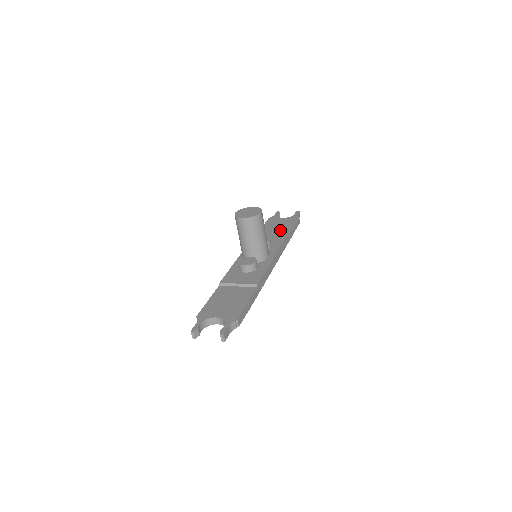
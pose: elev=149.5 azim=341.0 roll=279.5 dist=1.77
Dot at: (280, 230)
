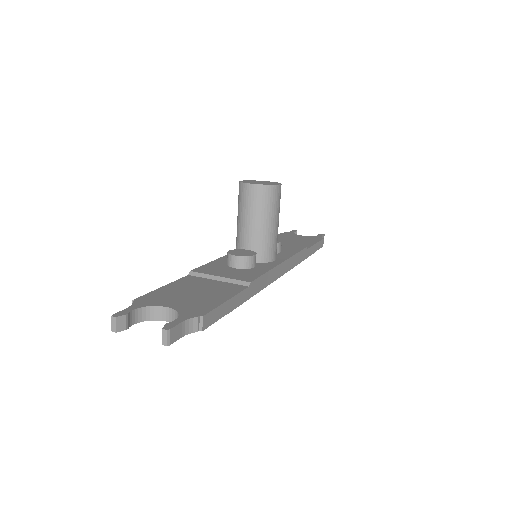
Dot at: (296, 243)
